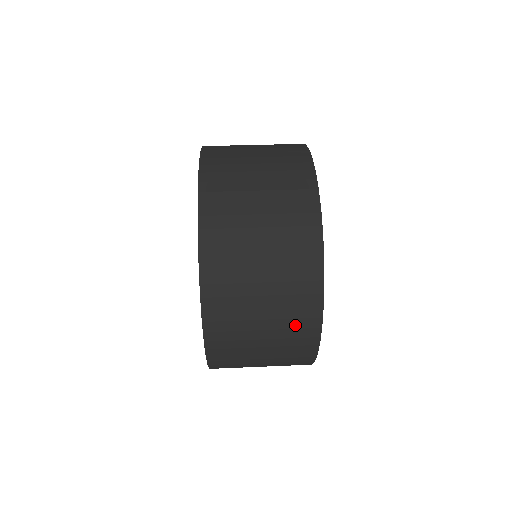
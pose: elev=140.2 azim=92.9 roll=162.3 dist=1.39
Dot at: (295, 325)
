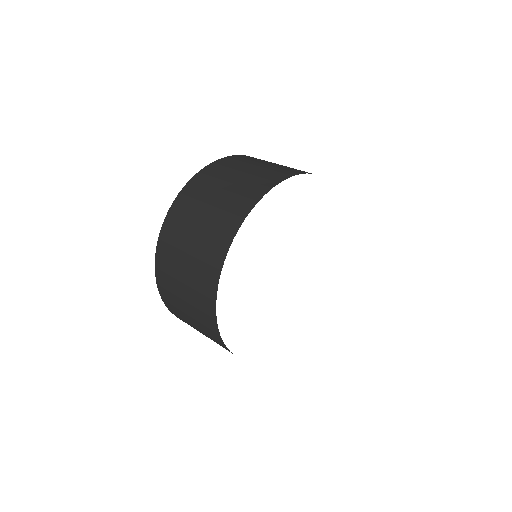
Dot at: (207, 259)
